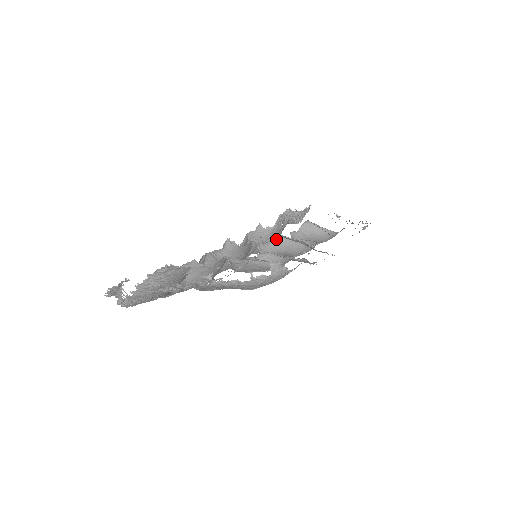
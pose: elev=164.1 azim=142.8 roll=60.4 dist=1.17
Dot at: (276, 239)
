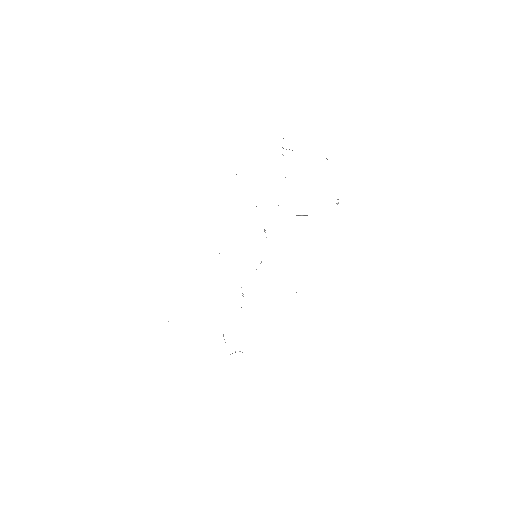
Dot at: occluded
